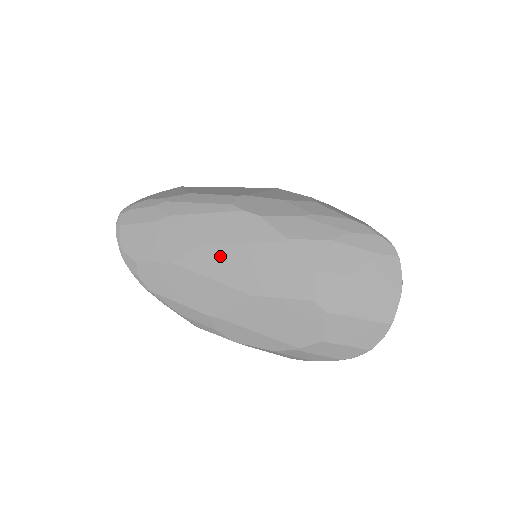
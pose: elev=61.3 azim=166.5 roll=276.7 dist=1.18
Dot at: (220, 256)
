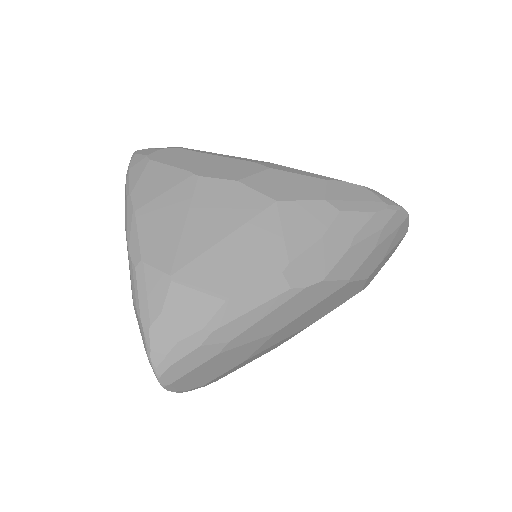
Dot at: (291, 327)
